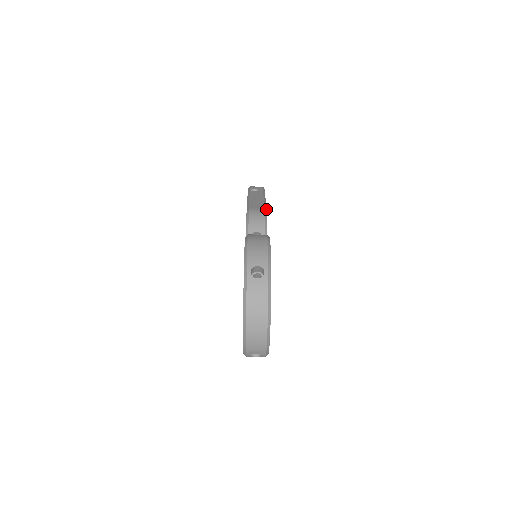
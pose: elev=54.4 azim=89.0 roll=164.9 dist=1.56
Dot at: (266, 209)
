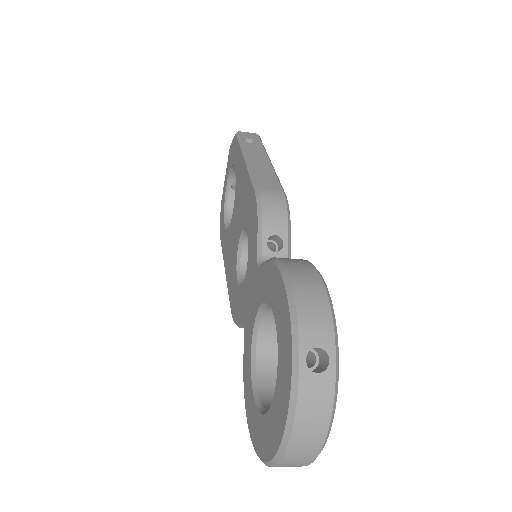
Dot at: (283, 190)
